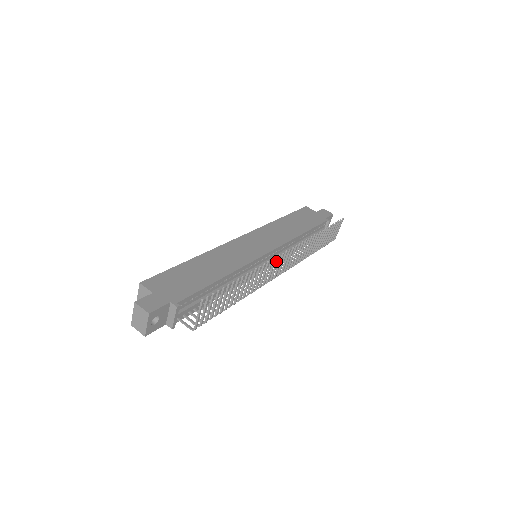
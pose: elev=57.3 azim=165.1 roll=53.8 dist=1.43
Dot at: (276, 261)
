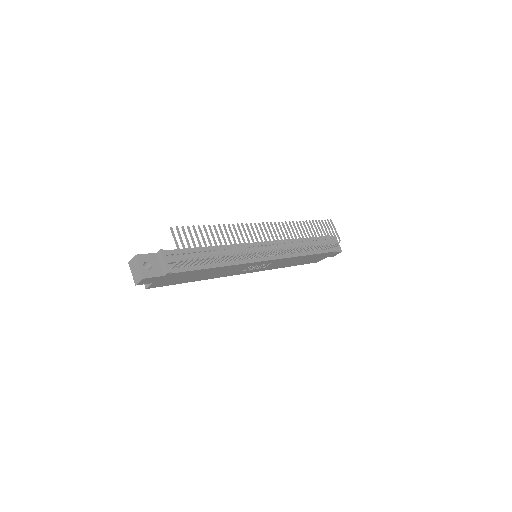
Dot at: occluded
